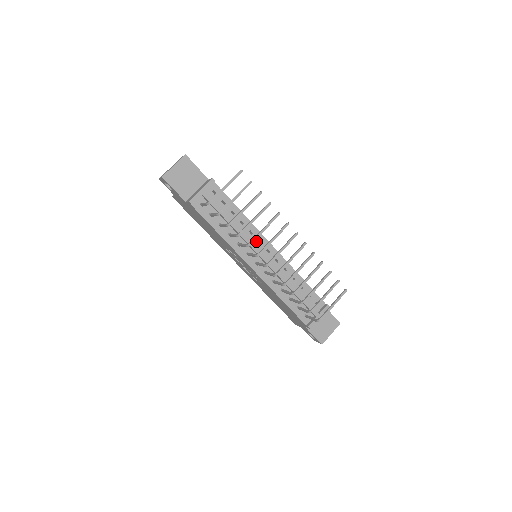
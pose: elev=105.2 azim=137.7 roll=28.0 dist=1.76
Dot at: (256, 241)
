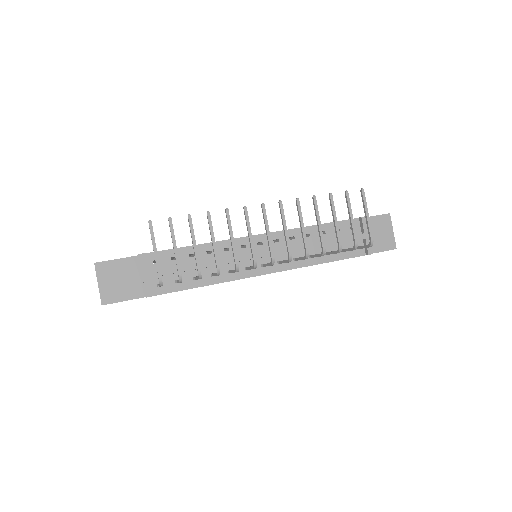
Dot at: (240, 250)
